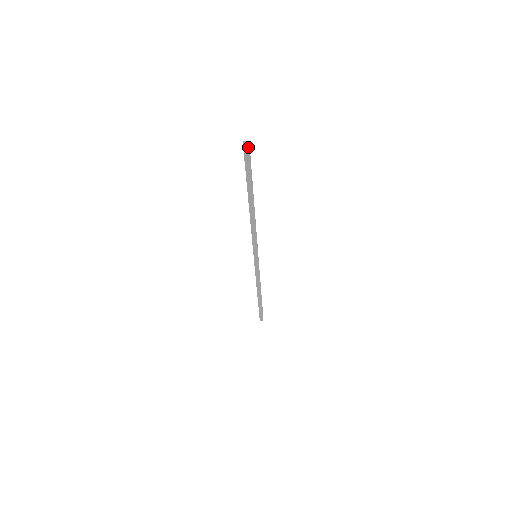
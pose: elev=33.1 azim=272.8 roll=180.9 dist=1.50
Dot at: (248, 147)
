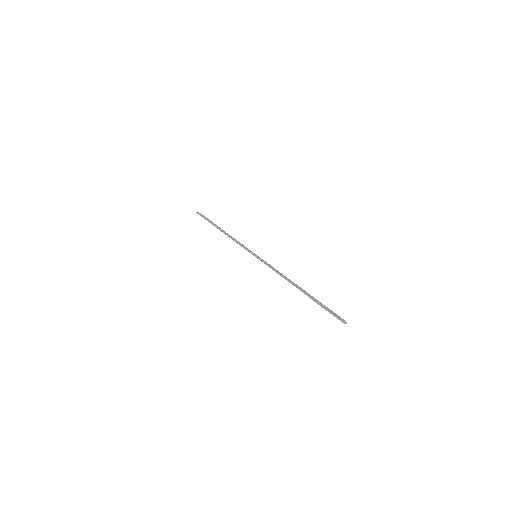
Dot at: (343, 321)
